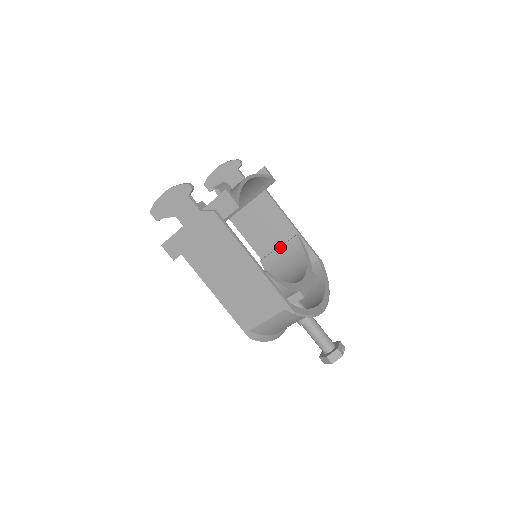
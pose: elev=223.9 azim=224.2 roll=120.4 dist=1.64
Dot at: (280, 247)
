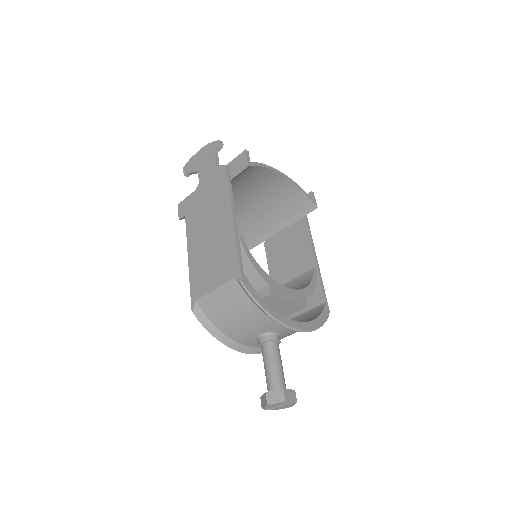
Dot at: (293, 279)
